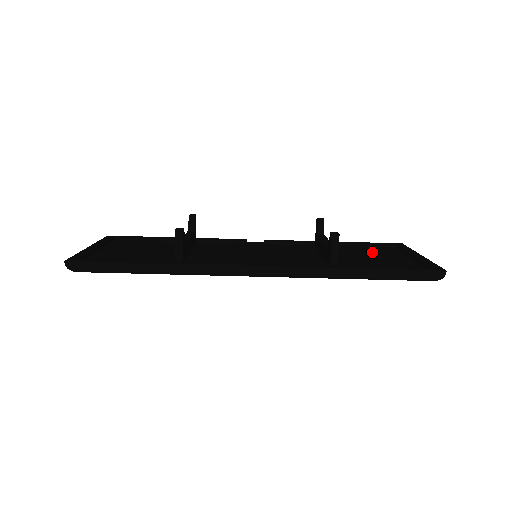
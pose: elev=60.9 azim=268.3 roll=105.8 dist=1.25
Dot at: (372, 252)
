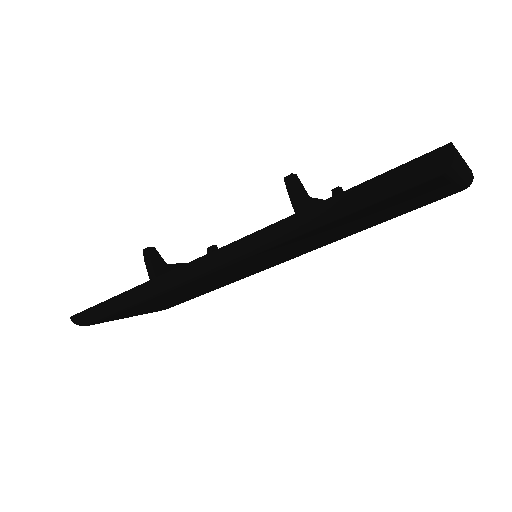
Dot at: occluded
